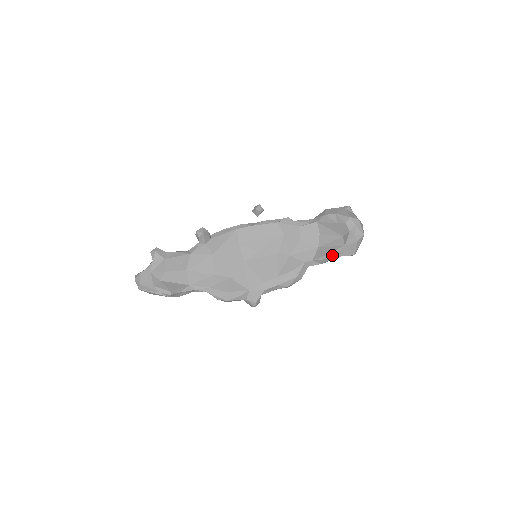
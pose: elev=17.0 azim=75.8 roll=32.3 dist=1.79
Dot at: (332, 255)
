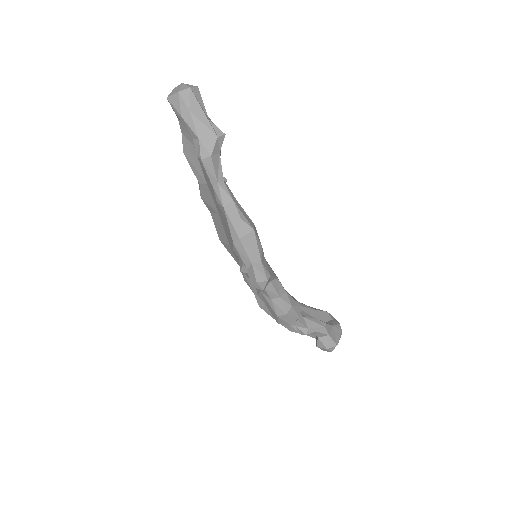
Dot at: (324, 322)
